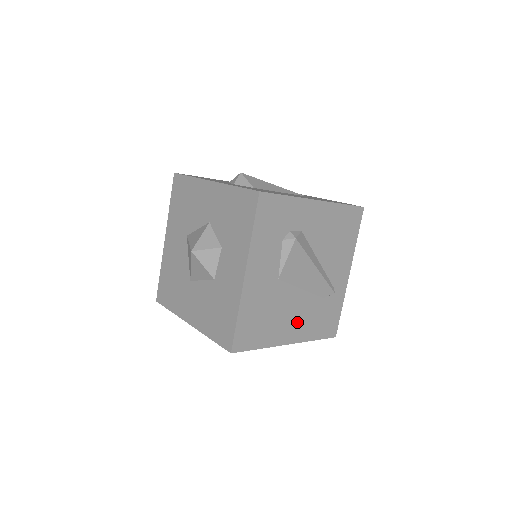
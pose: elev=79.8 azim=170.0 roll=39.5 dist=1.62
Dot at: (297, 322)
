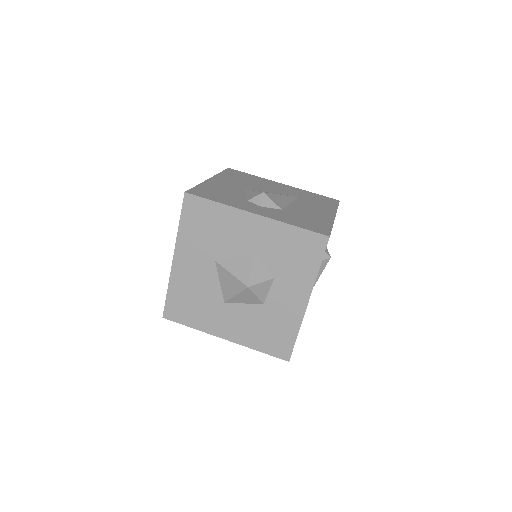
Dot at: occluded
